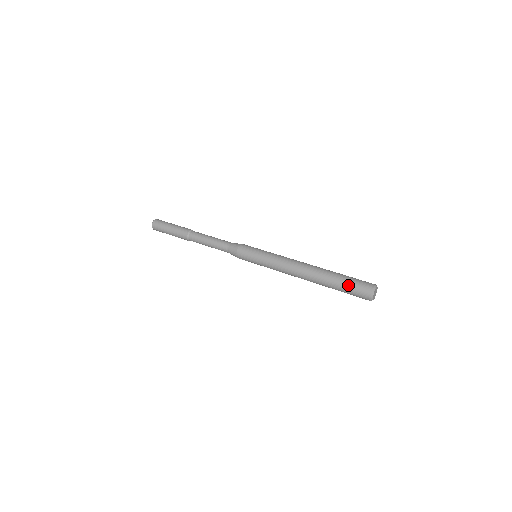
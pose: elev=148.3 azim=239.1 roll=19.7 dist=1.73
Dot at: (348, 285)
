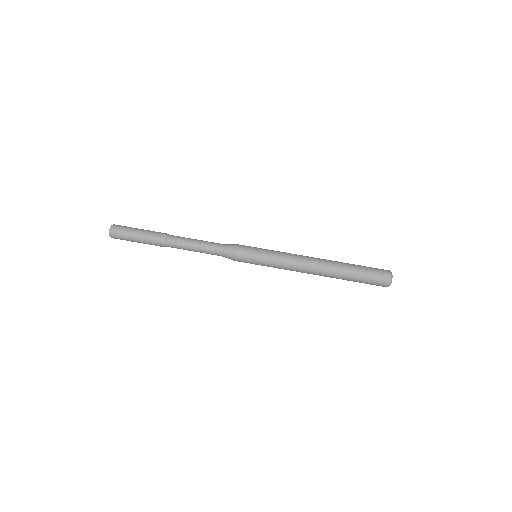
Dot at: occluded
